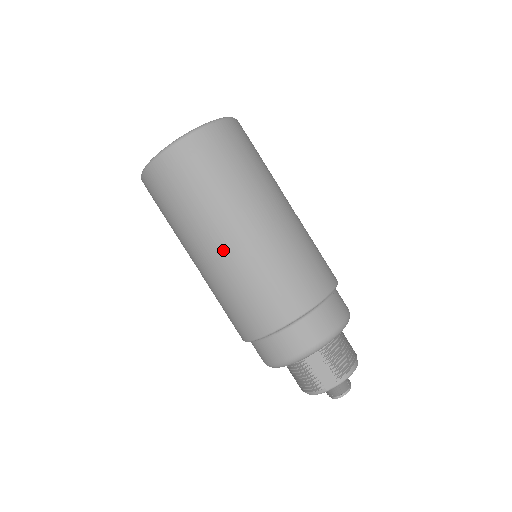
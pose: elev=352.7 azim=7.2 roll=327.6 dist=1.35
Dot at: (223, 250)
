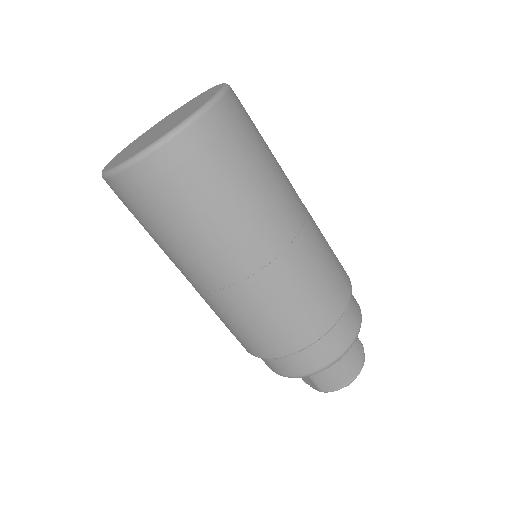
Dot at: (188, 280)
